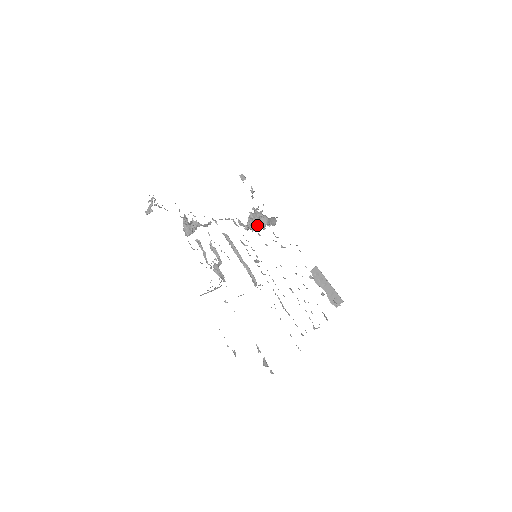
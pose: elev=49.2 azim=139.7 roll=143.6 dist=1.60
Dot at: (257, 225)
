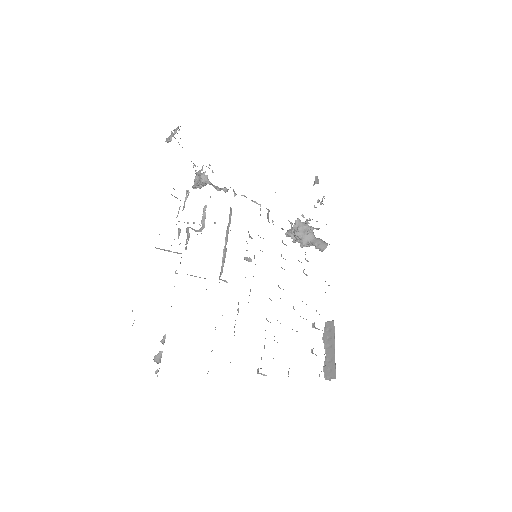
Dot at: (298, 236)
